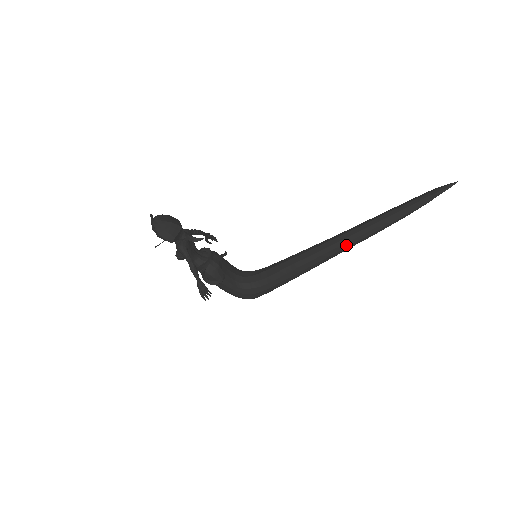
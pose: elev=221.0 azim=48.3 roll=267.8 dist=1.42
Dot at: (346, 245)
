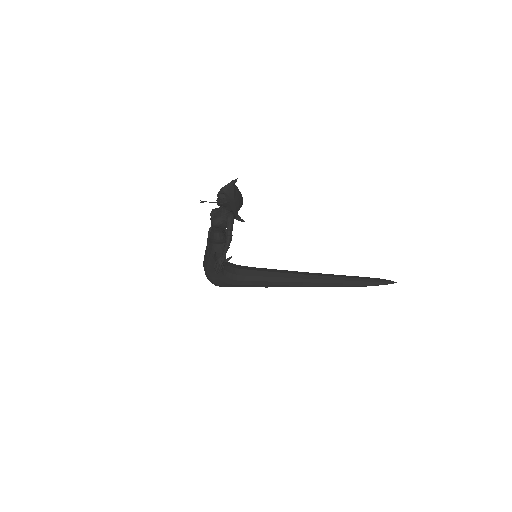
Dot at: (318, 284)
